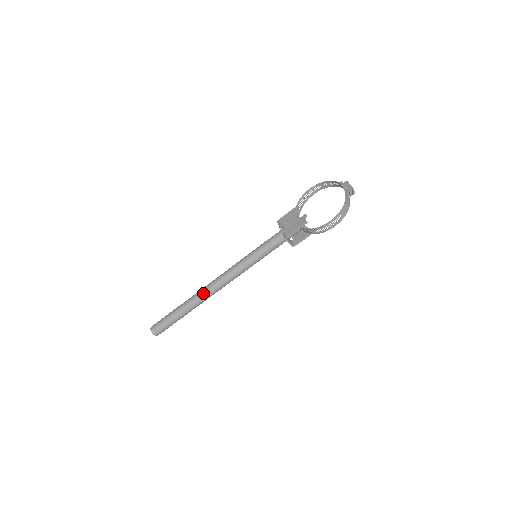
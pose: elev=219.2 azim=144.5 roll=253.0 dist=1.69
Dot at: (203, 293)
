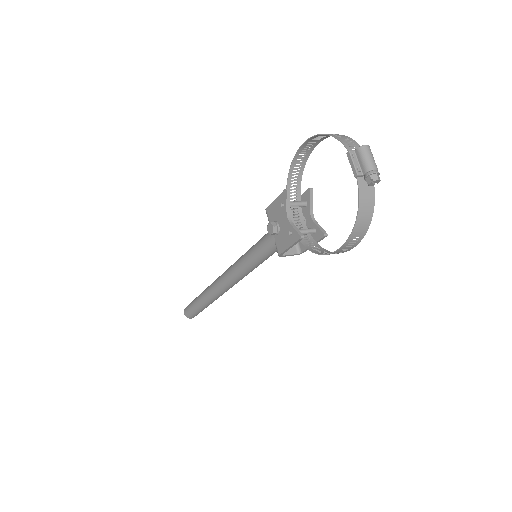
Dot at: (214, 293)
